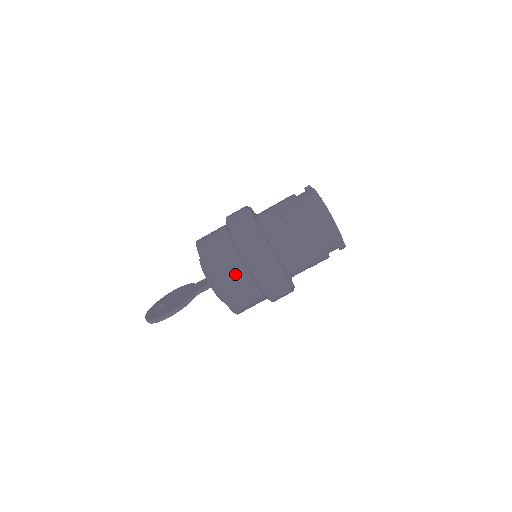
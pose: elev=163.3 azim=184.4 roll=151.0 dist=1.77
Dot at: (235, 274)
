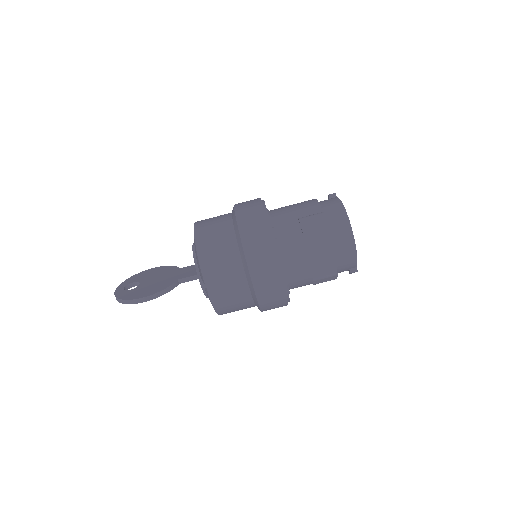
Dot at: (231, 274)
